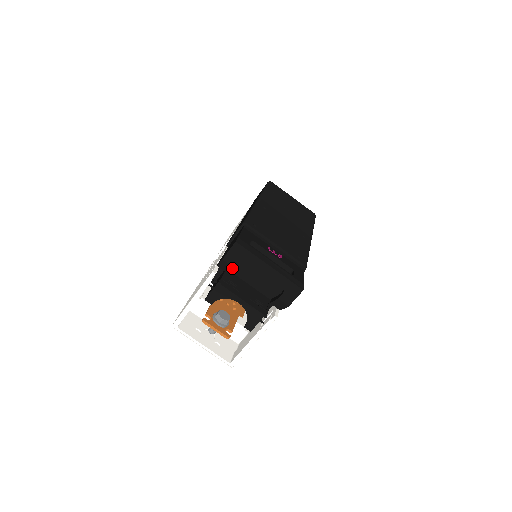
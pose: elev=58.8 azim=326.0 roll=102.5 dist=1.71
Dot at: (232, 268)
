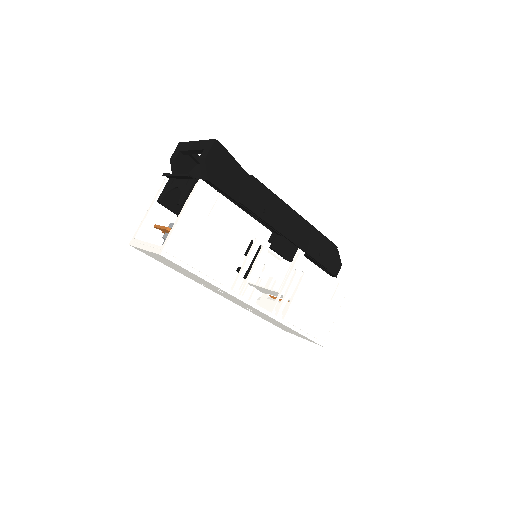
Dot at: occluded
